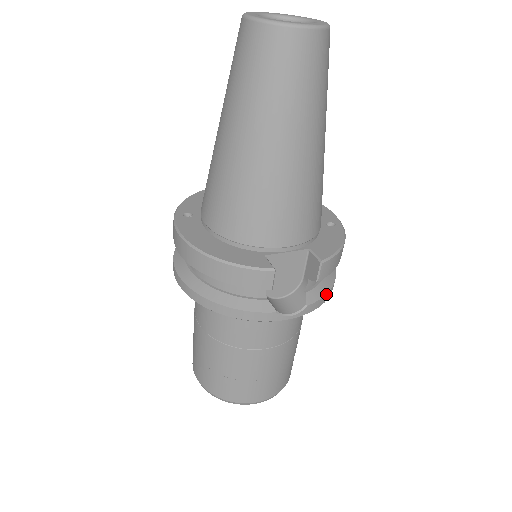
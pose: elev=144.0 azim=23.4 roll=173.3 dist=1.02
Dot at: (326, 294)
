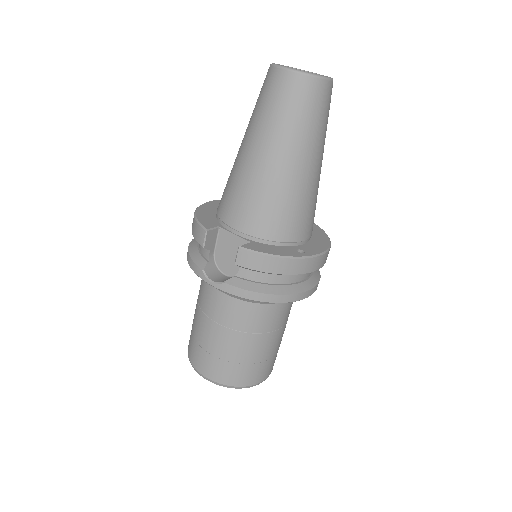
Dot at: (249, 291)
